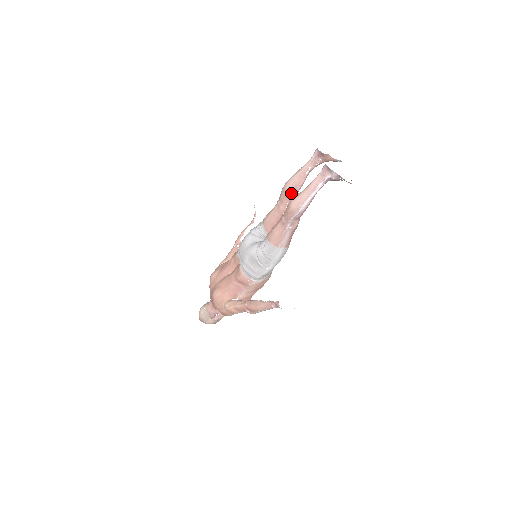
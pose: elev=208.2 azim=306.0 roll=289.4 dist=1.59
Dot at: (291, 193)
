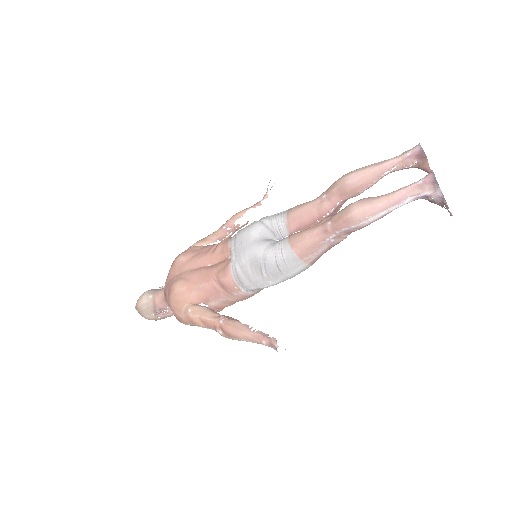
Dot at: (350, 191)
